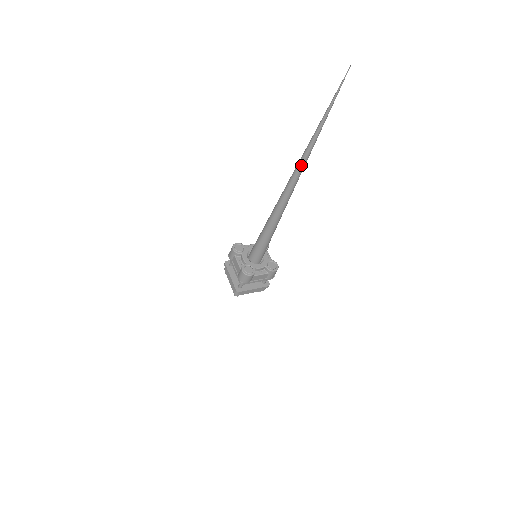
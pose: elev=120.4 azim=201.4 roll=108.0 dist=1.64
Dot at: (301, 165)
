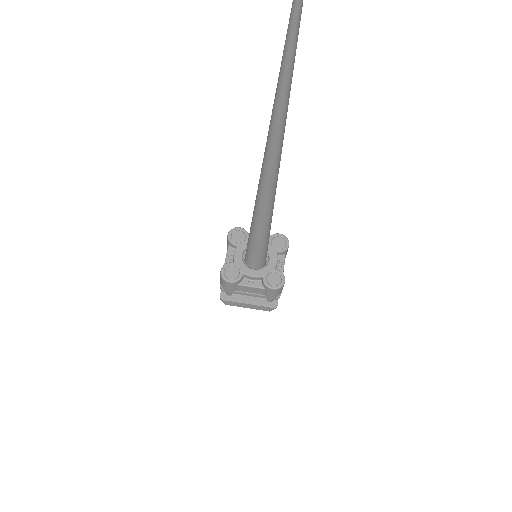
Dot at: (286, 103)
